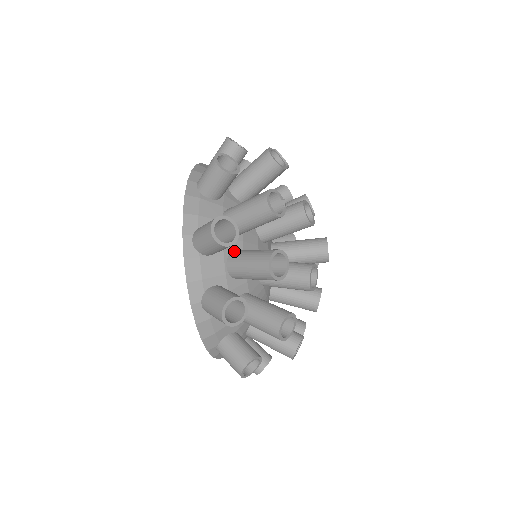
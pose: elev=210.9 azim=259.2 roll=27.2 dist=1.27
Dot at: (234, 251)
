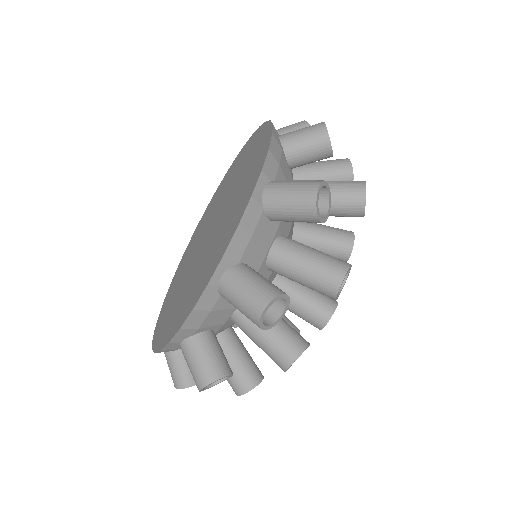
Dot at: occluded
